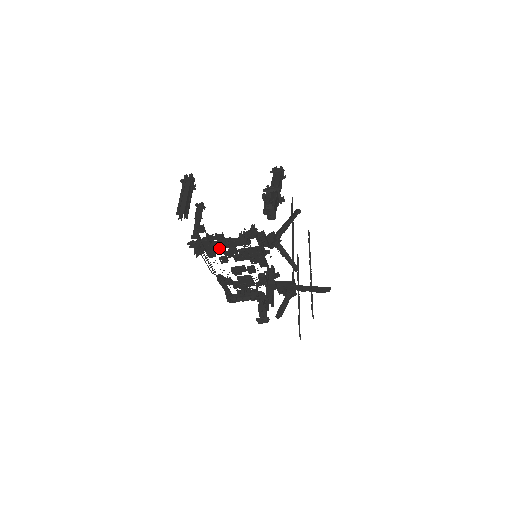
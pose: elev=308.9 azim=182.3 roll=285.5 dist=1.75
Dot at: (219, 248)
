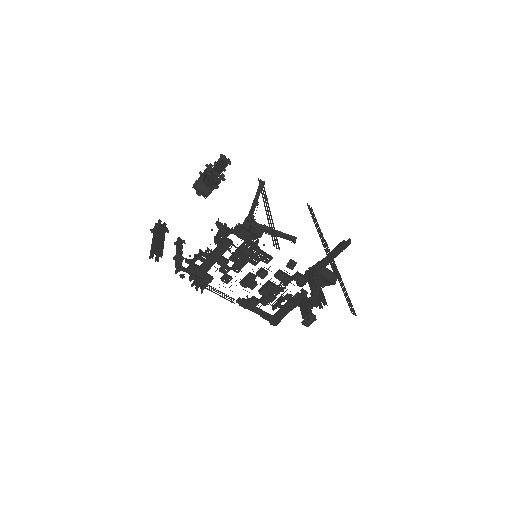
Dot at: (209, 268)
